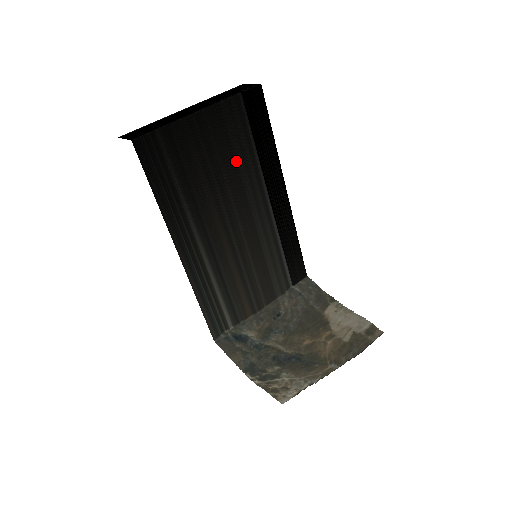
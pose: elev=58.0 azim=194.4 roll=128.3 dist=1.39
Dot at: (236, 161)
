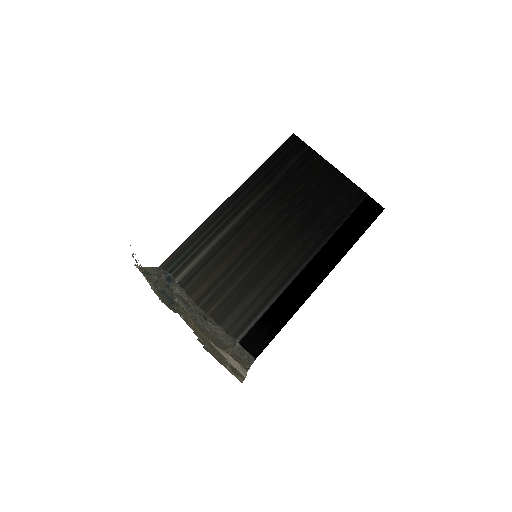
Dot at: (321, 214)
